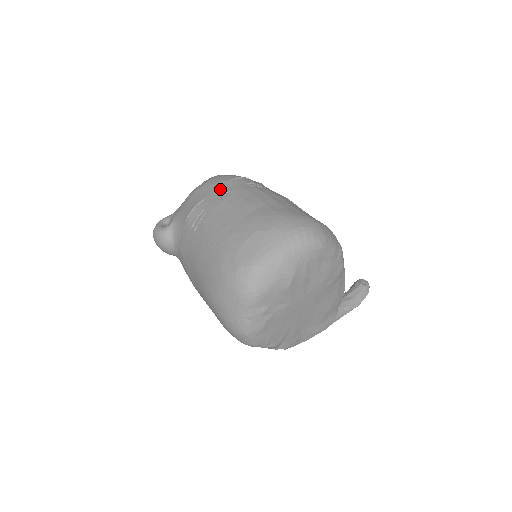
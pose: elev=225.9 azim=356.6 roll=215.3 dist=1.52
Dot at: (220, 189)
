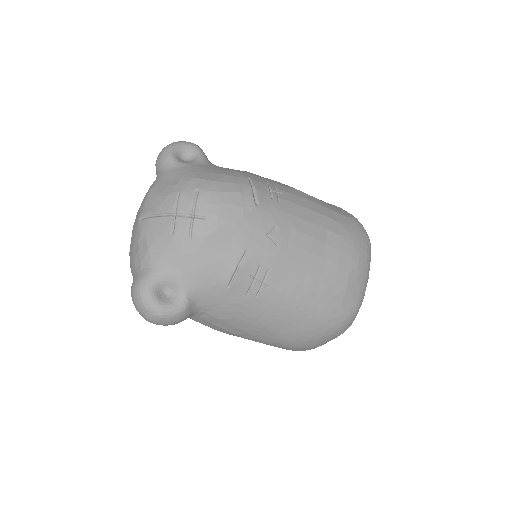
Dot at: (259, 227)
